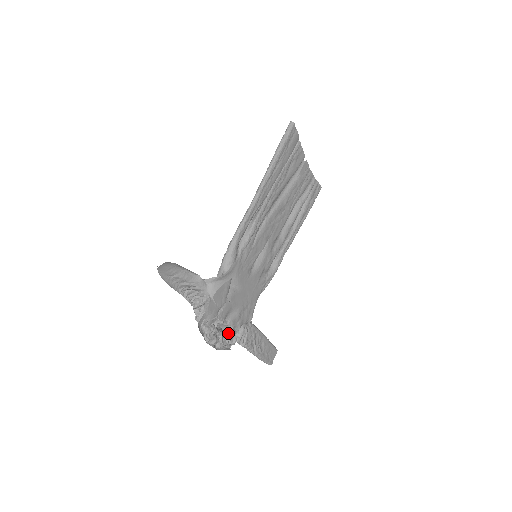
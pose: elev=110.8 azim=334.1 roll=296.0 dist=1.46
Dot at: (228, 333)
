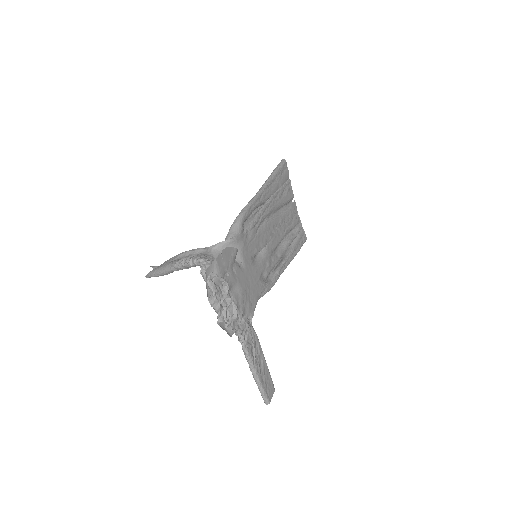
Dot at: (230, 314)
